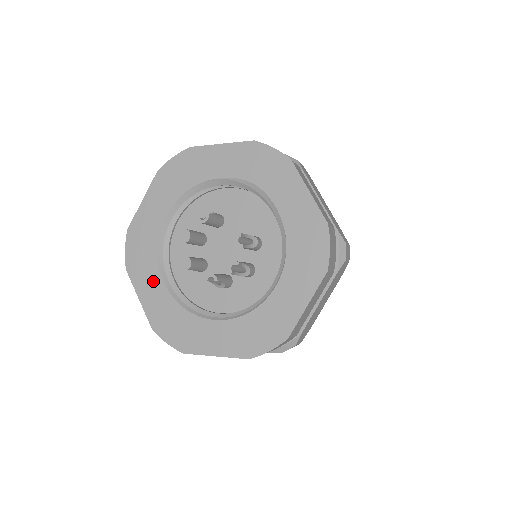
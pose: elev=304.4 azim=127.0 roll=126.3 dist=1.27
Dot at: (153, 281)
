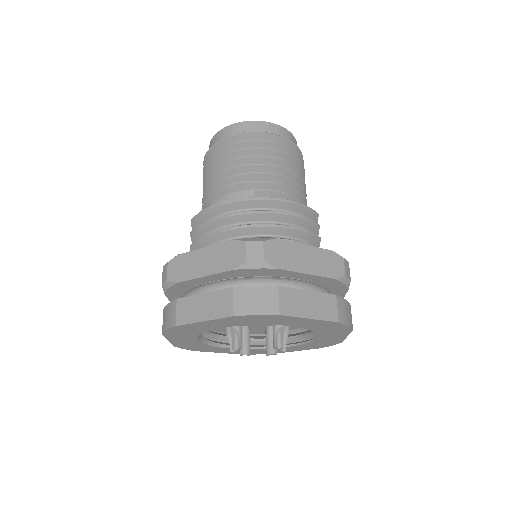
Dot at: (222, 350)
